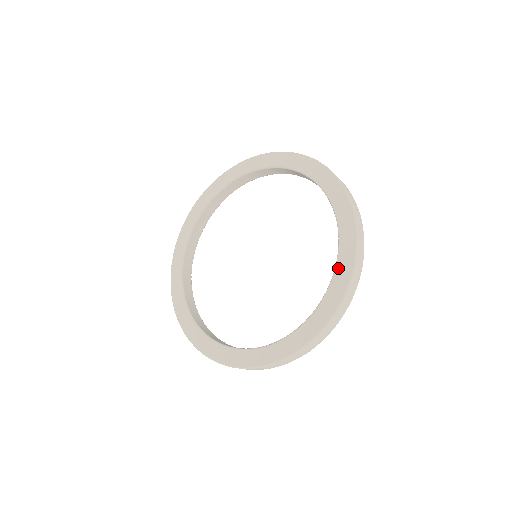
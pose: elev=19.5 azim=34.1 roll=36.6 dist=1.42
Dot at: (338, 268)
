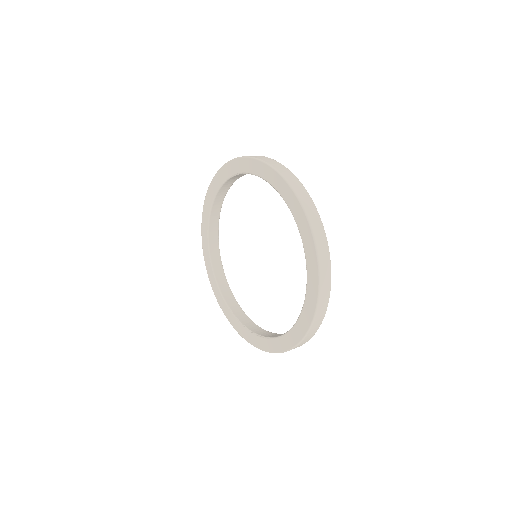
Dot at: (285, 337)
